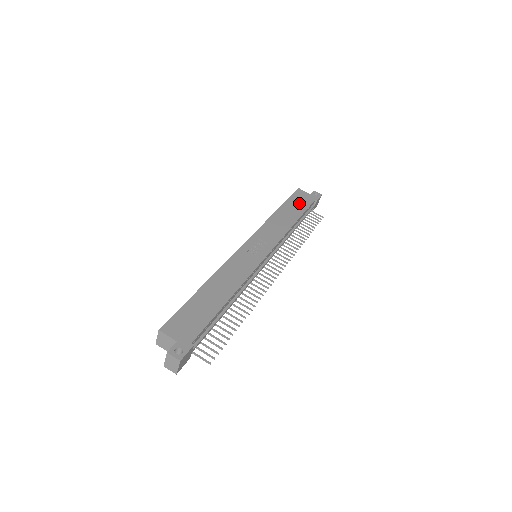
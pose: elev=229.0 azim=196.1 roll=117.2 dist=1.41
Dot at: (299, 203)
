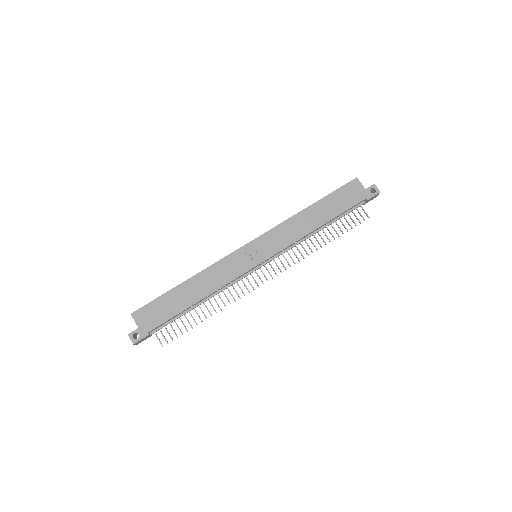
Dot at: (341, 201)
